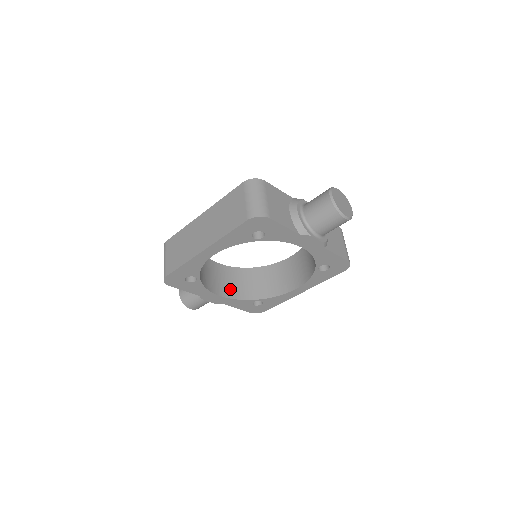
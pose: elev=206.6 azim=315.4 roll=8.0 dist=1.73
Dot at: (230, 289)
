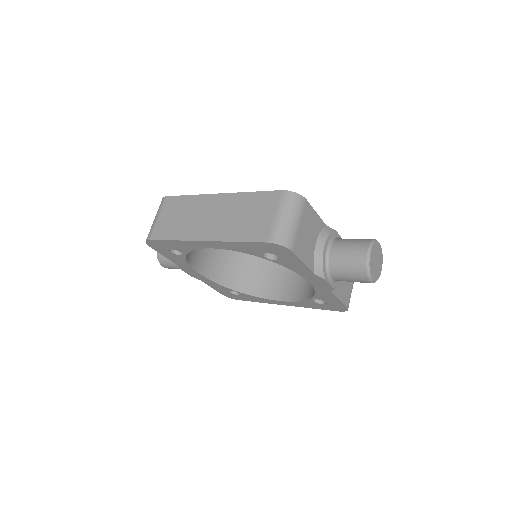
Dot at: (213, 268)
